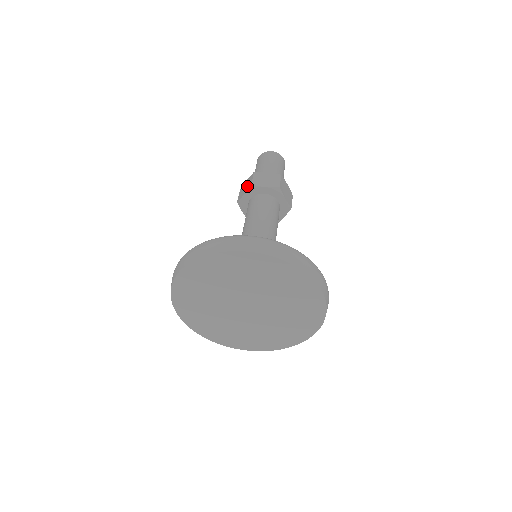
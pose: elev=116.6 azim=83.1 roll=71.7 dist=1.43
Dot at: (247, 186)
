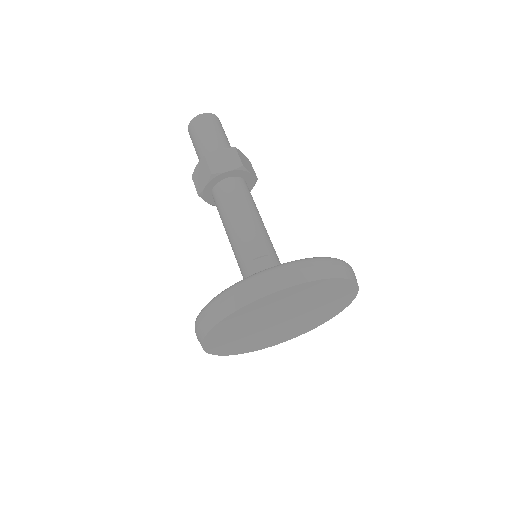
Dot at: (204, 175)
